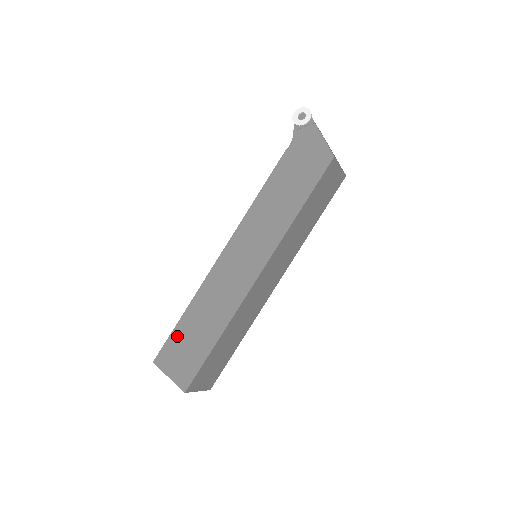
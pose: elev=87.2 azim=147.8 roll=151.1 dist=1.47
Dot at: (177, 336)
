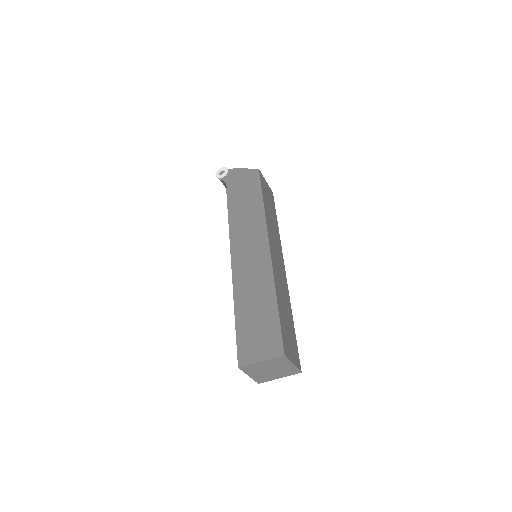
Dot at: (243, 331)
